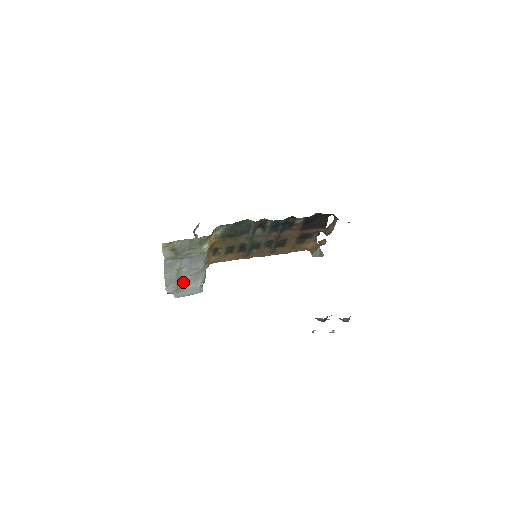
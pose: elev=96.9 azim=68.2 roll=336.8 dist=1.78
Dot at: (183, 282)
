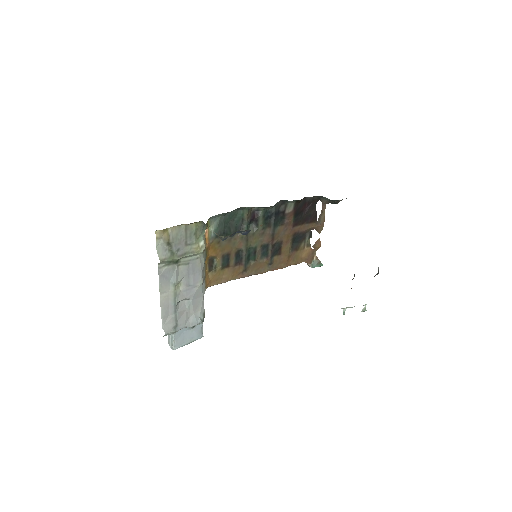
Dot at: (181, 312)
